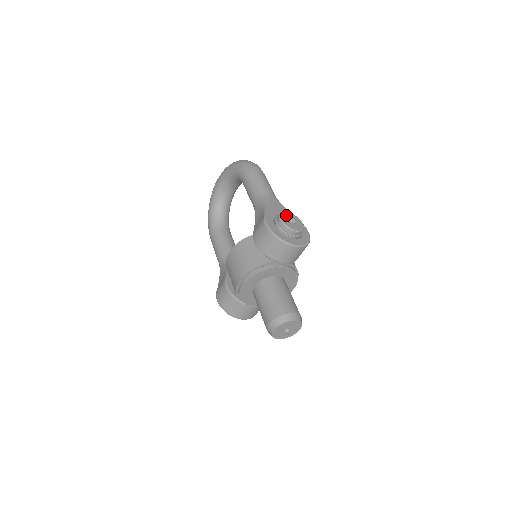
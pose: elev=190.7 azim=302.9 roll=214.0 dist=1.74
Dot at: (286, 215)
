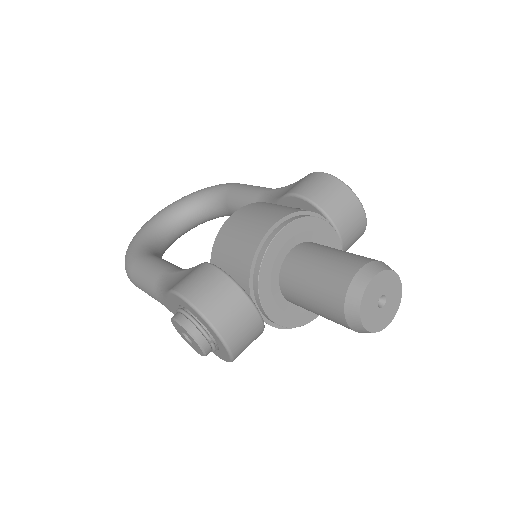
Dot at: occluded
